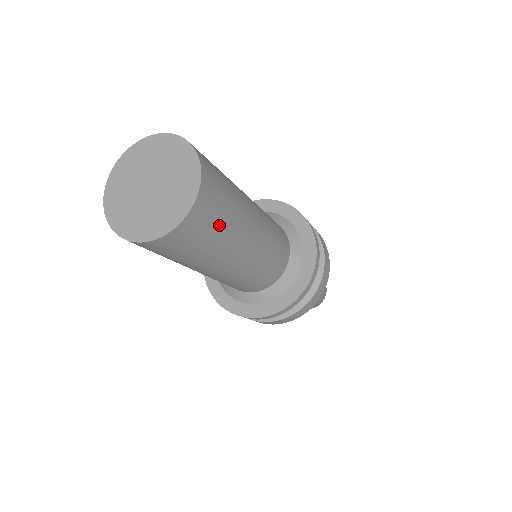
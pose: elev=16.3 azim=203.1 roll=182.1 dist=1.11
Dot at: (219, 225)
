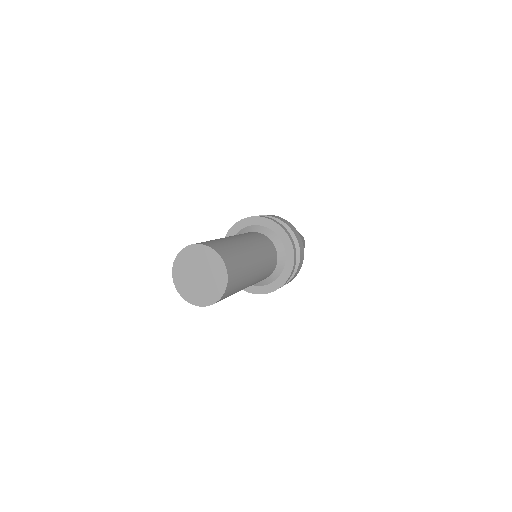
Dot at: occluded
